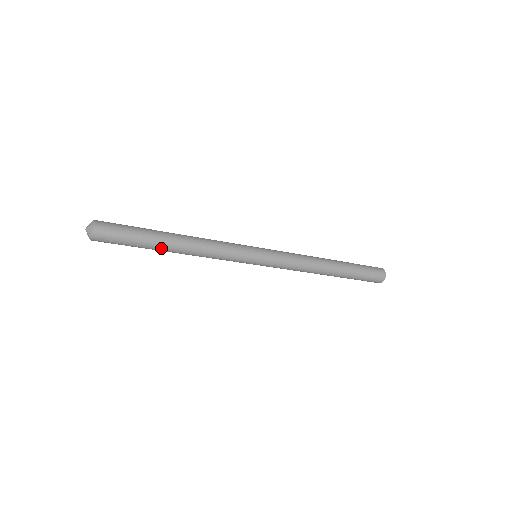
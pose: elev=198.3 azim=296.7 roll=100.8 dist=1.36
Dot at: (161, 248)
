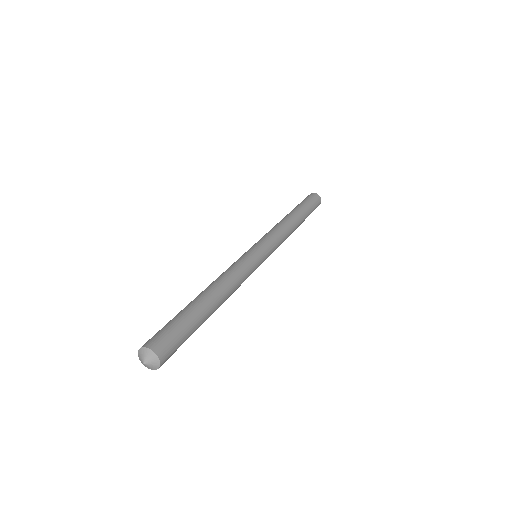
Dot at: occluded
